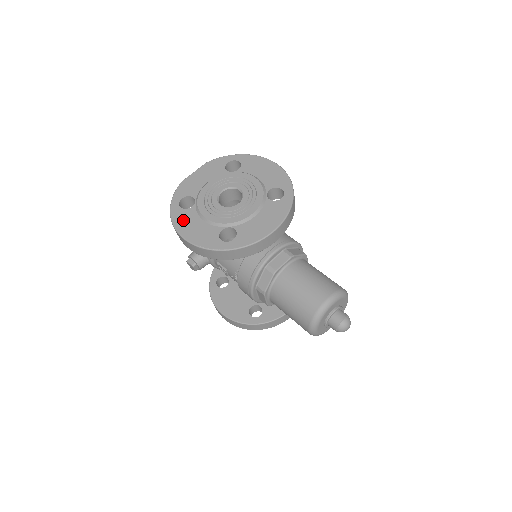
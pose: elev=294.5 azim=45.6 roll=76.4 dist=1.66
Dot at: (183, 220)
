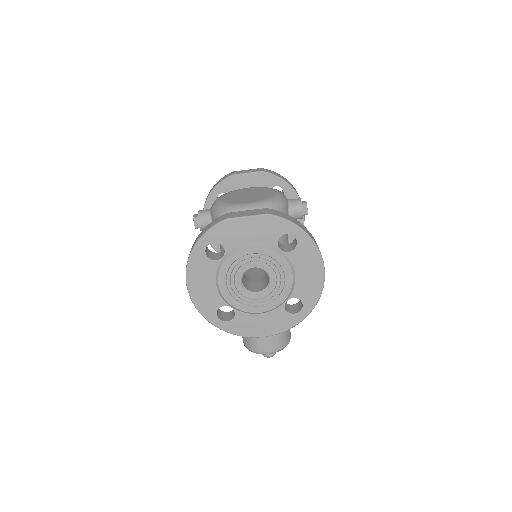
Dot at: (199, 269)
